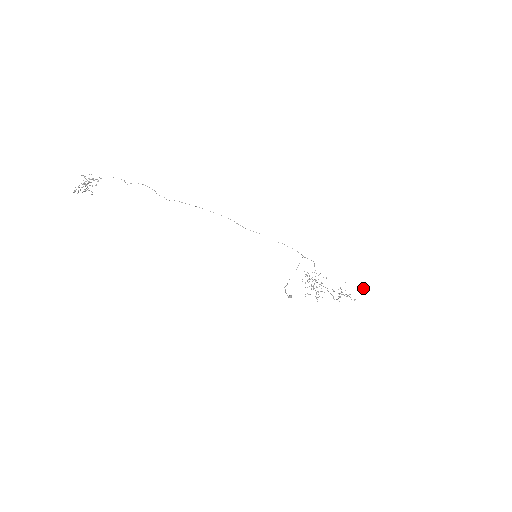
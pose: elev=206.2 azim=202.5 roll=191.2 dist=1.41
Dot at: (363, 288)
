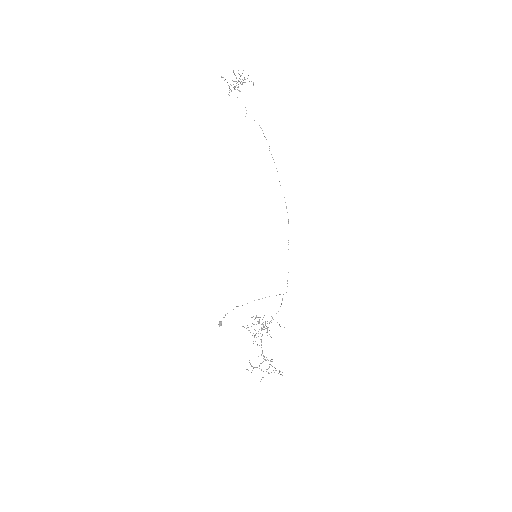
Dot at: occluded
